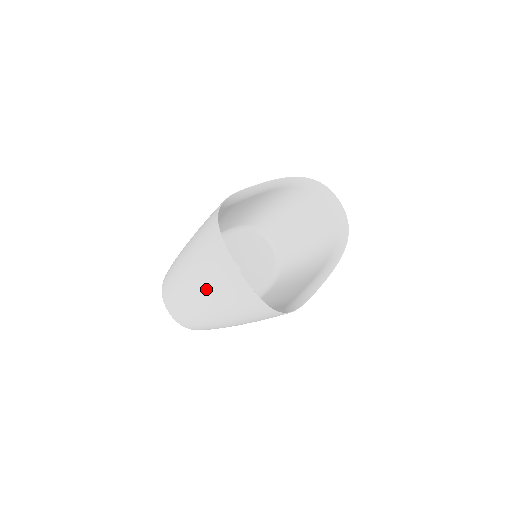
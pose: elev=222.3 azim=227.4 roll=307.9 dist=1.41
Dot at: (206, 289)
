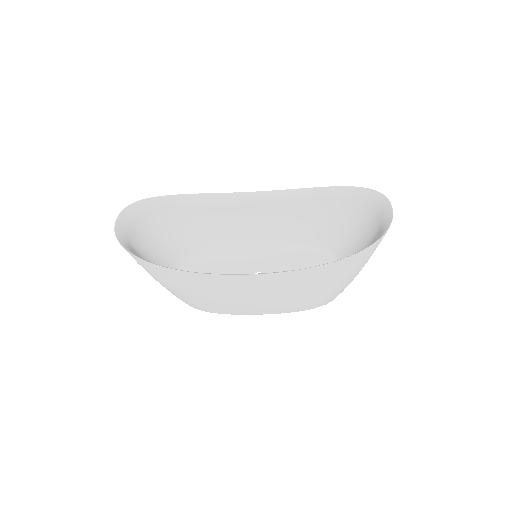
Dot at: occluded
